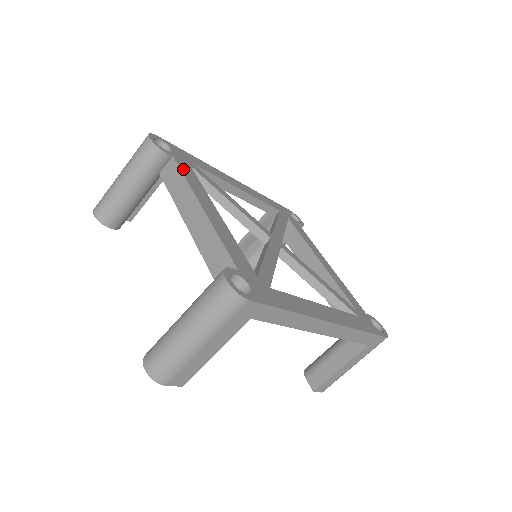
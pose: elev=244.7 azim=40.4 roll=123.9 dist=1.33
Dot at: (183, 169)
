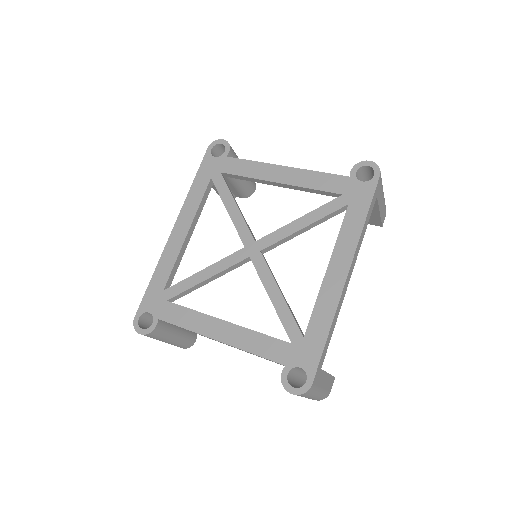
Dot at: (173, 320)
